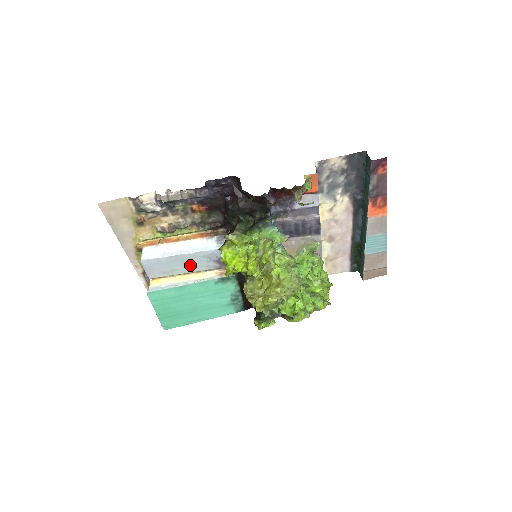
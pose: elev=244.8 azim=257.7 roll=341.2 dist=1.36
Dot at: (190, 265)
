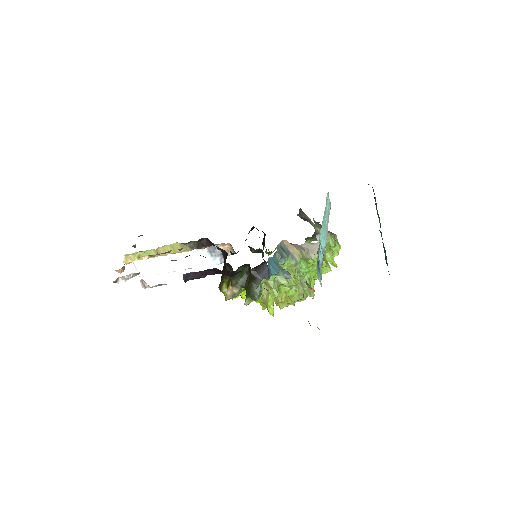
Dot at: occluded
